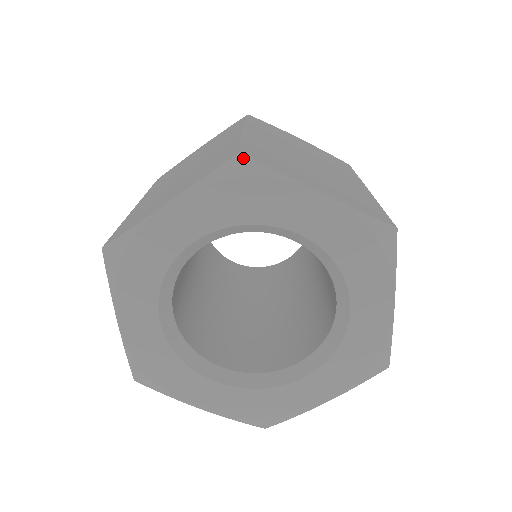
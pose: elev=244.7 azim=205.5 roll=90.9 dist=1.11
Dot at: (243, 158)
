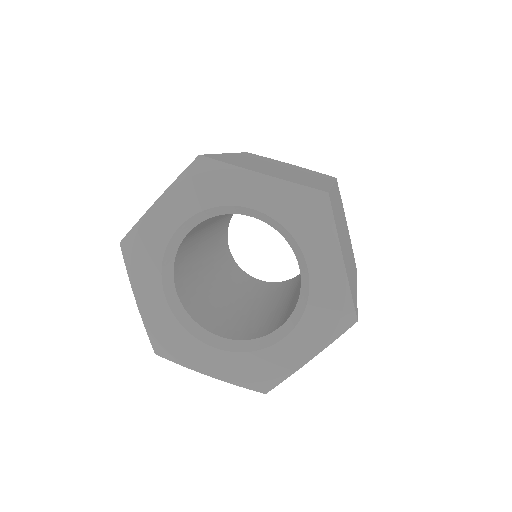
Dot at: (327, 197)
